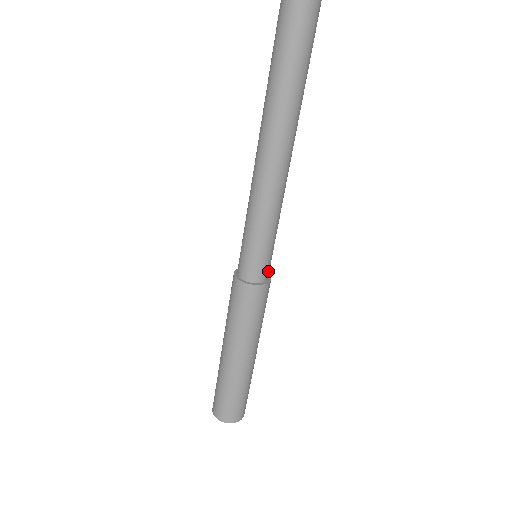
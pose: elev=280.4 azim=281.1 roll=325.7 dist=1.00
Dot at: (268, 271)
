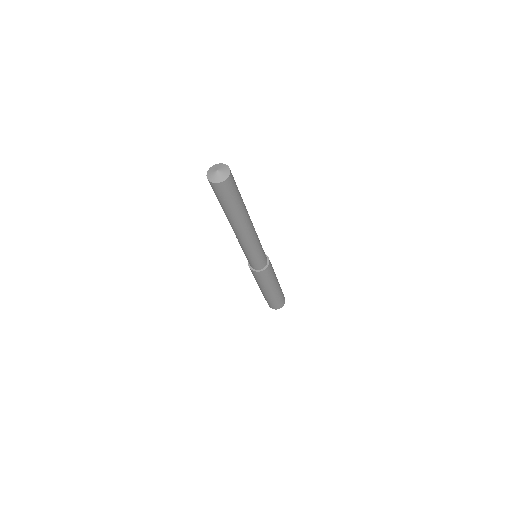
Dot at: (266, 258)
